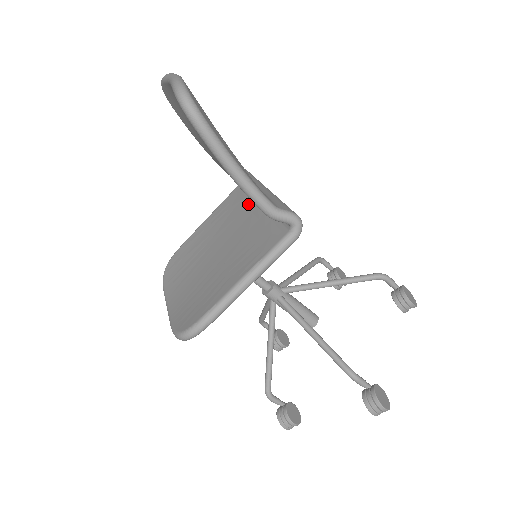
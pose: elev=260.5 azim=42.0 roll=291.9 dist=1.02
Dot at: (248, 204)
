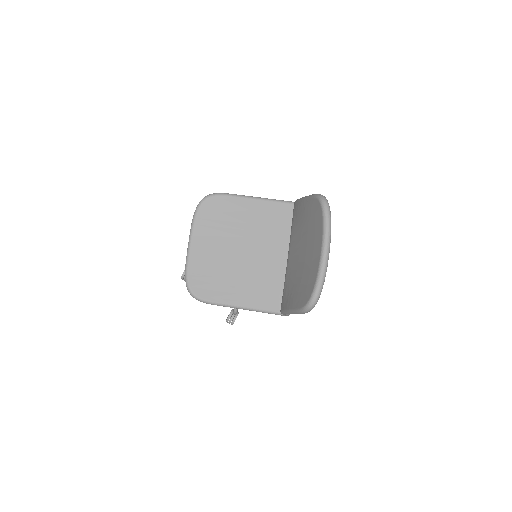
Dot at: (282, 242)
